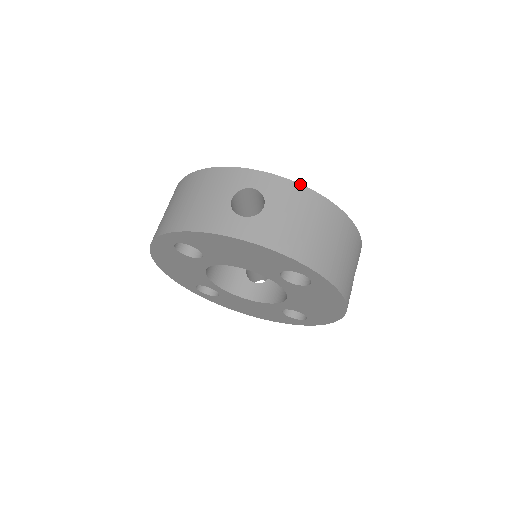
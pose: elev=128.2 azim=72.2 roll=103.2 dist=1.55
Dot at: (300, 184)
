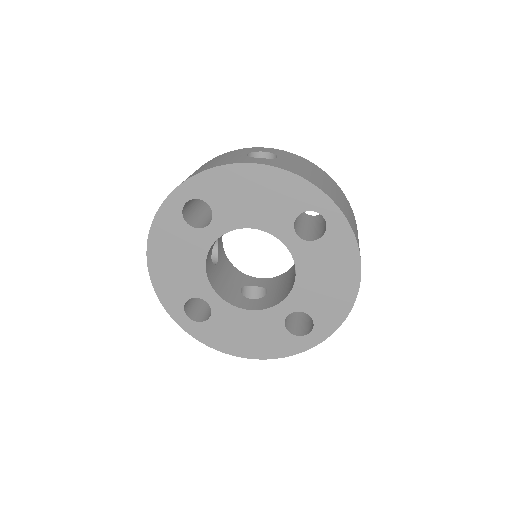
Dot at: (303, 158)
